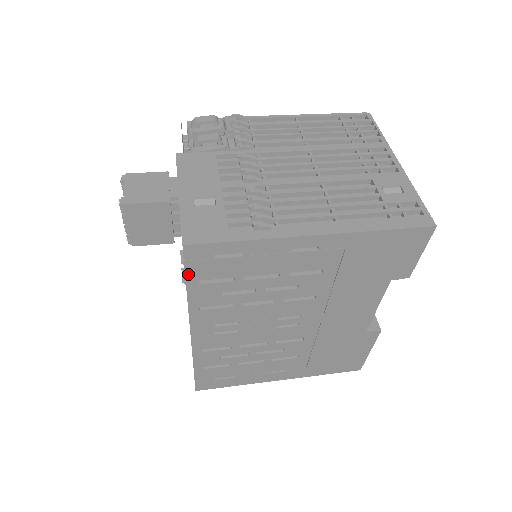
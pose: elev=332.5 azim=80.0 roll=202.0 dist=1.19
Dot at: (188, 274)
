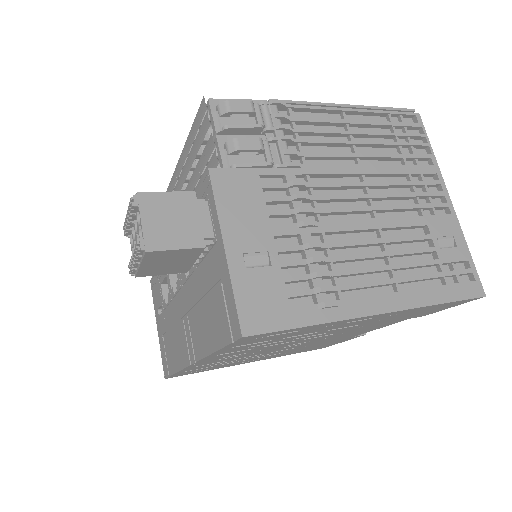
Dot at: (228, 346)
